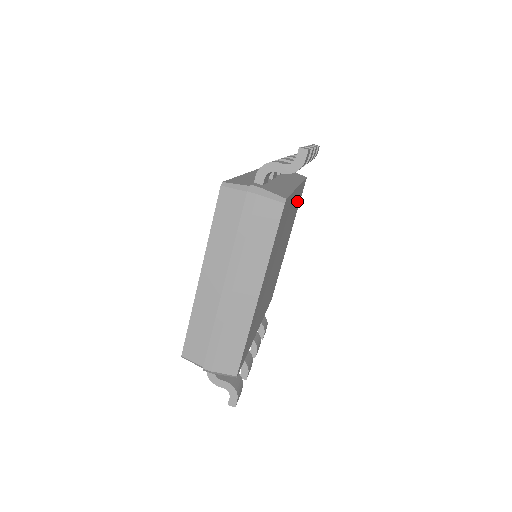
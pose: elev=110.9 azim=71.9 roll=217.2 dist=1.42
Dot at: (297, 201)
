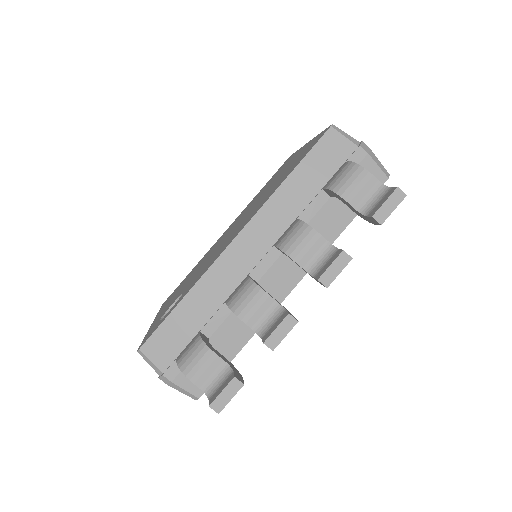
Dot at: occluded
